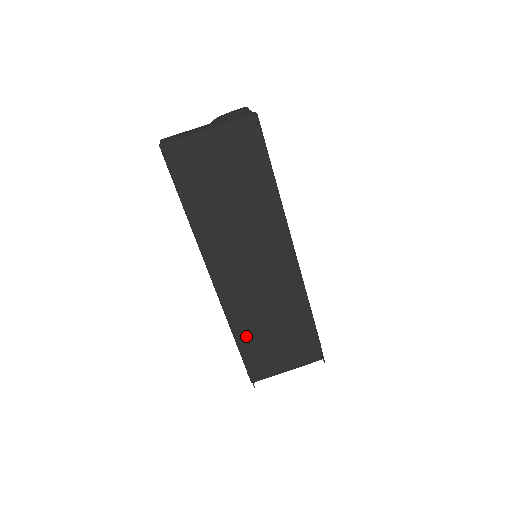
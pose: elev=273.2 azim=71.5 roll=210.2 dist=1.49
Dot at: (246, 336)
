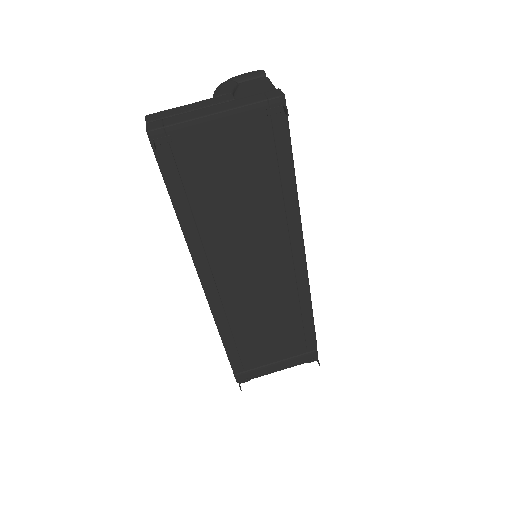
Dot at: (237, 342)
